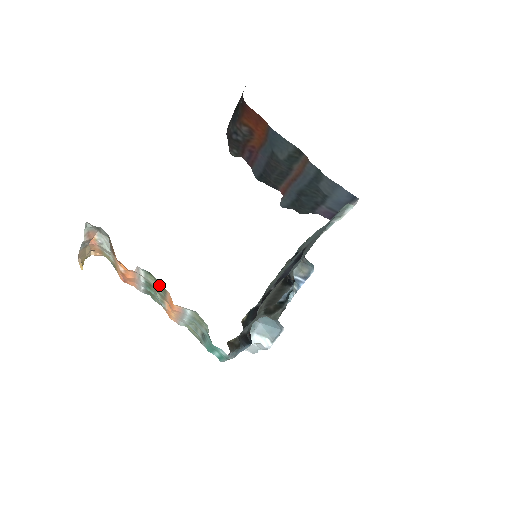
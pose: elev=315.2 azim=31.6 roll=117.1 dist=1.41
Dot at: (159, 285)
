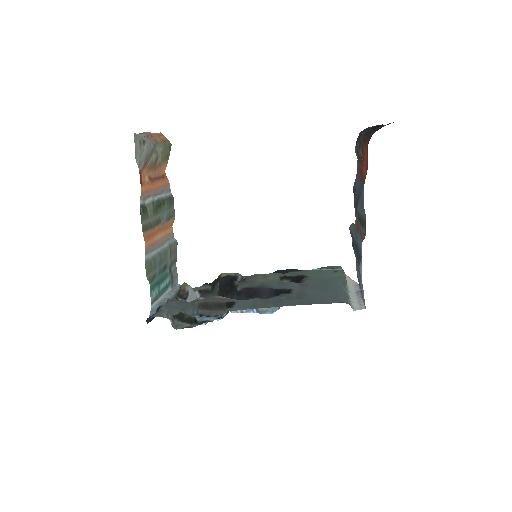
Dot at: (145, 222)
